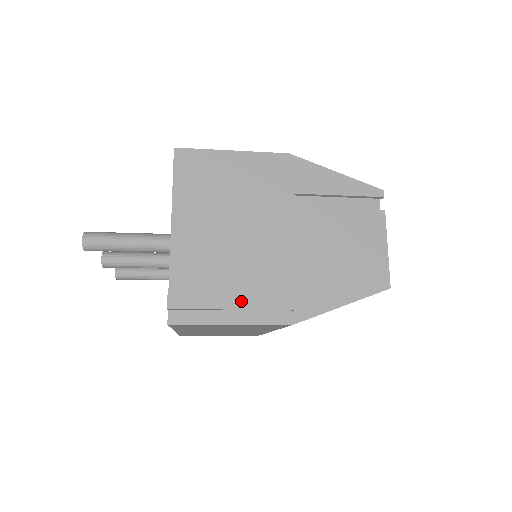
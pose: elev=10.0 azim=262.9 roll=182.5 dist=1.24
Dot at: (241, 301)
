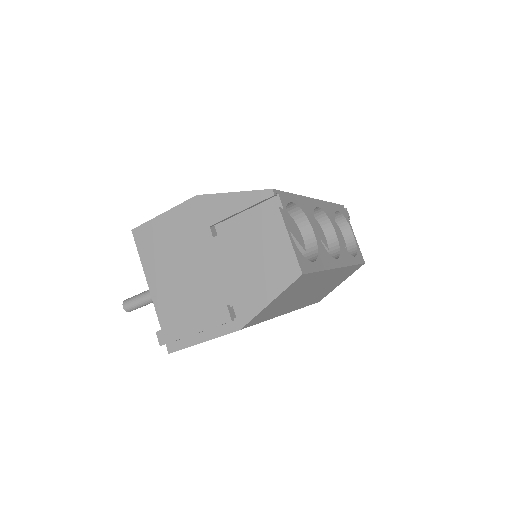
Dot at: (197, 326)
